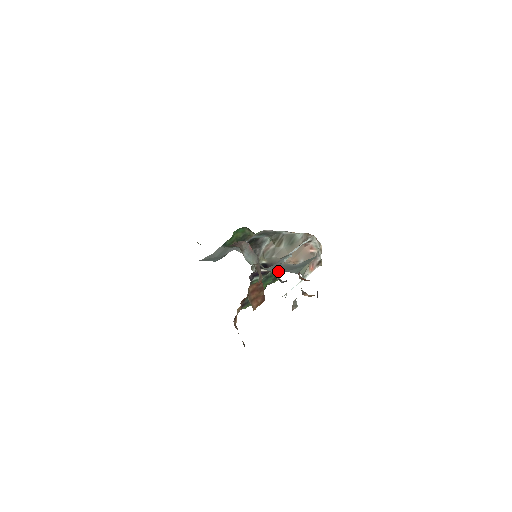
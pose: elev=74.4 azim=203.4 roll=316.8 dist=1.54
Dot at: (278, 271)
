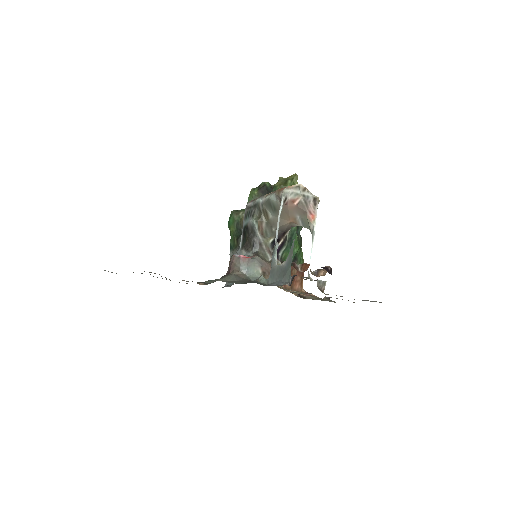
Dot at: occluded
